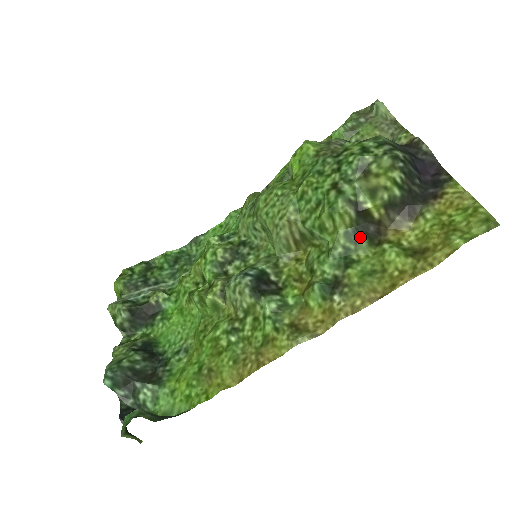
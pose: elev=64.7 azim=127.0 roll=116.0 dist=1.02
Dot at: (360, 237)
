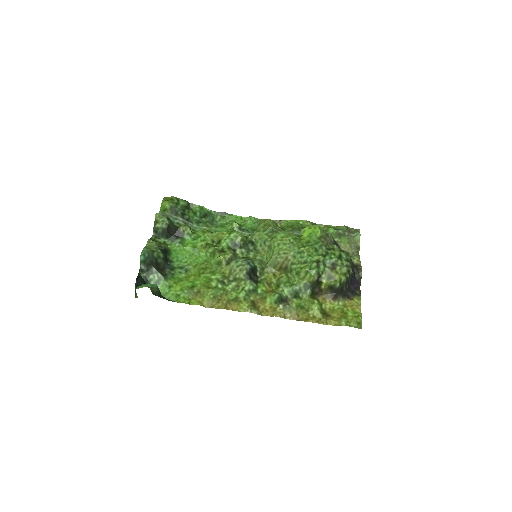
Dot at: (310, 290)
